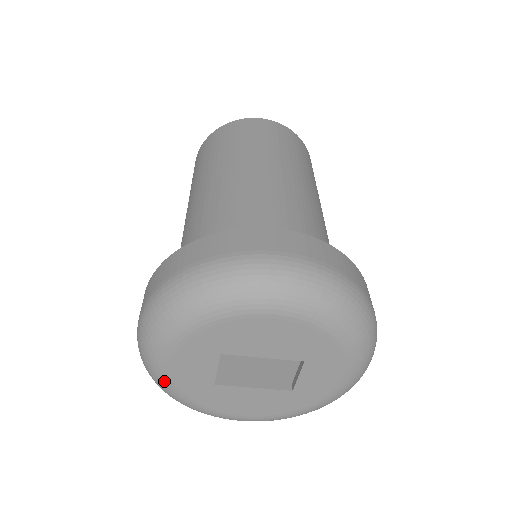
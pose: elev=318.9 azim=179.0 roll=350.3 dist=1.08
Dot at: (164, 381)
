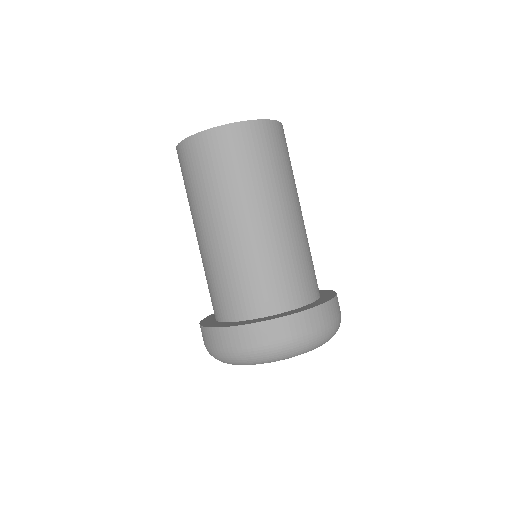
Dot at: occluded
